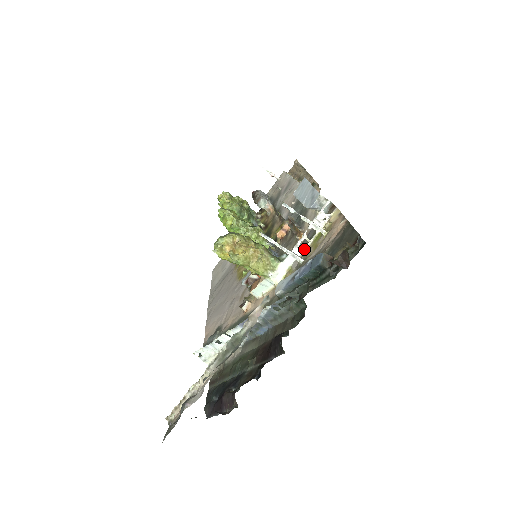
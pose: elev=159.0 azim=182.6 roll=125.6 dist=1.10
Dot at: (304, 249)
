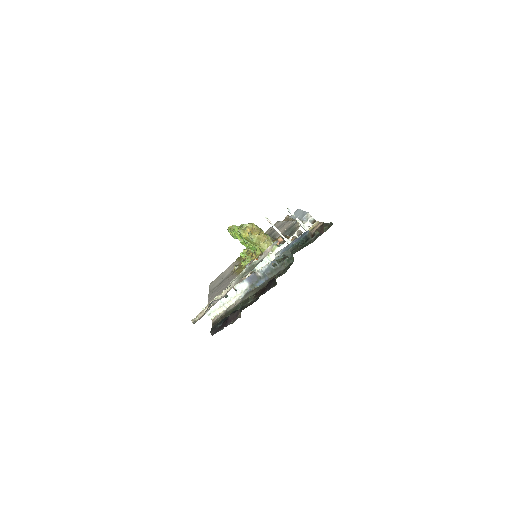
Dot at: occluded
